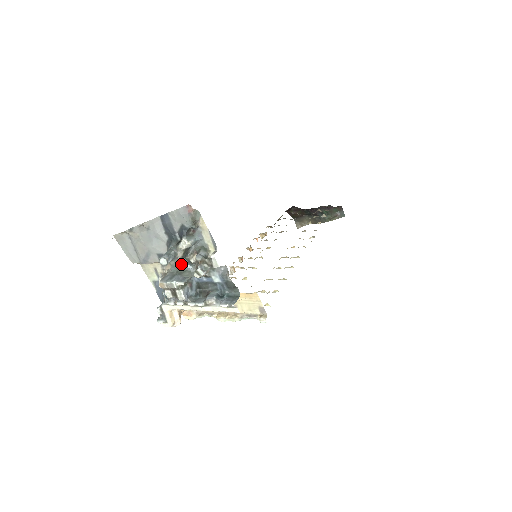
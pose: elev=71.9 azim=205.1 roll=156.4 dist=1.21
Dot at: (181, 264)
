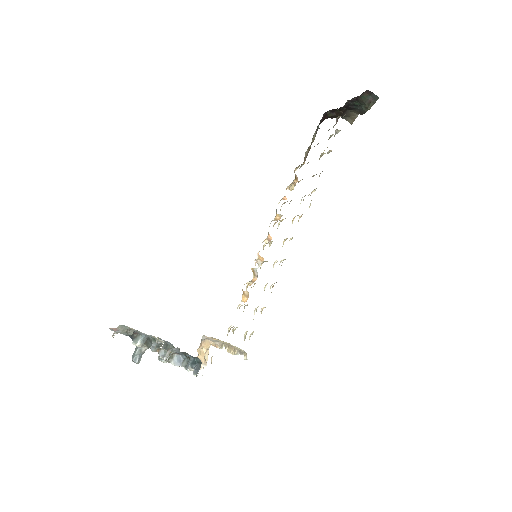
Dot at: occluded
